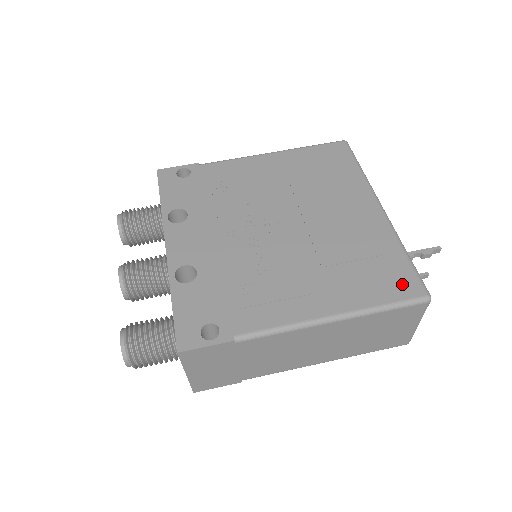
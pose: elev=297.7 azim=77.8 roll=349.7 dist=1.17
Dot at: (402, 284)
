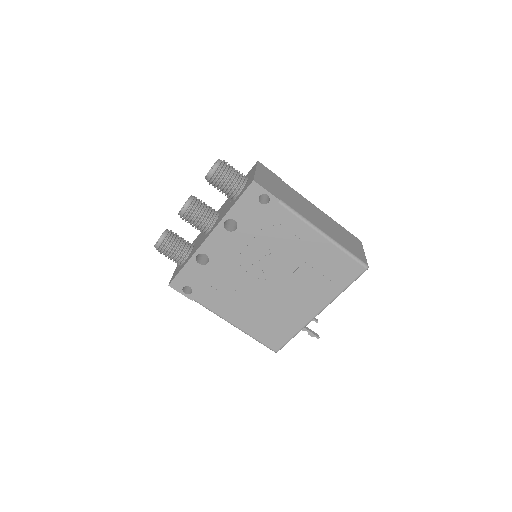
Dot at: (274, 342)
